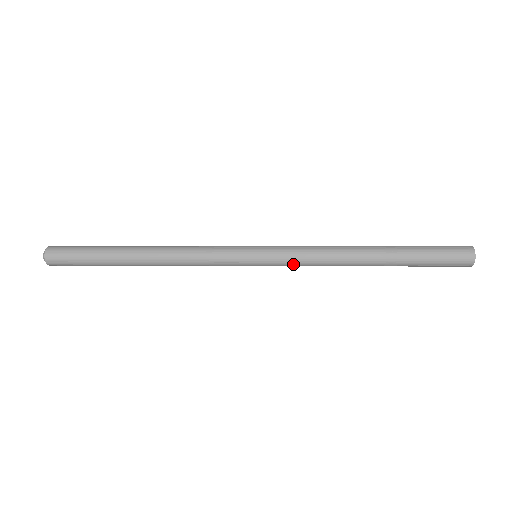
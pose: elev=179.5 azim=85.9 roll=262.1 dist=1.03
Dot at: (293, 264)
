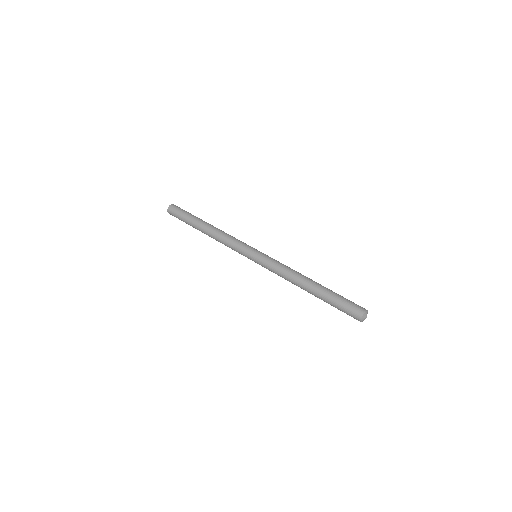
Dot at: occluded
